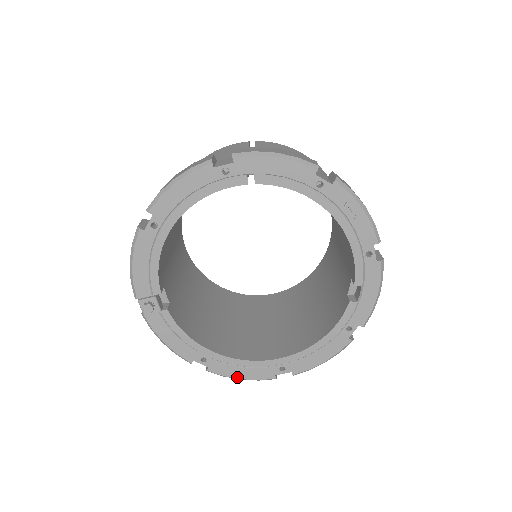
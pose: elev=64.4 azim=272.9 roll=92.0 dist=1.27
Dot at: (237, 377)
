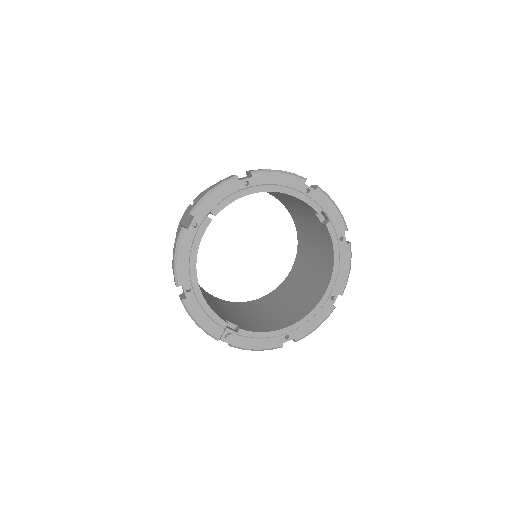
Dot at: (314, 328)
